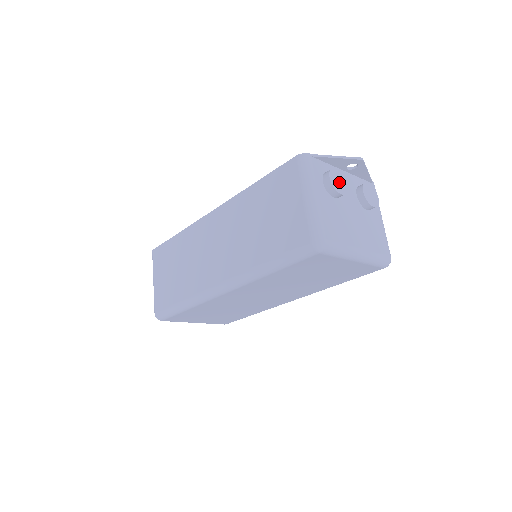
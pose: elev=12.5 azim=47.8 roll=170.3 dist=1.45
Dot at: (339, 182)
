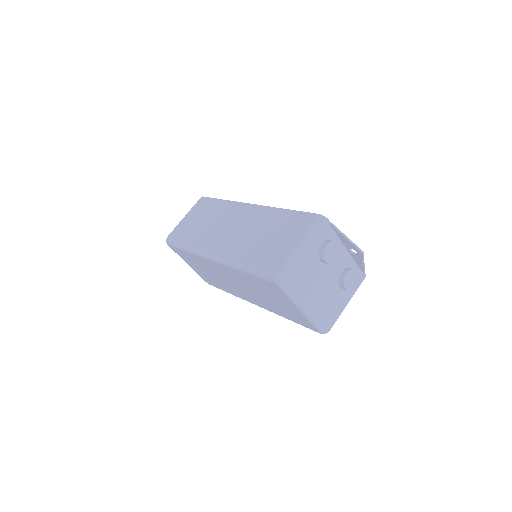
Dot at: (332, 253)
